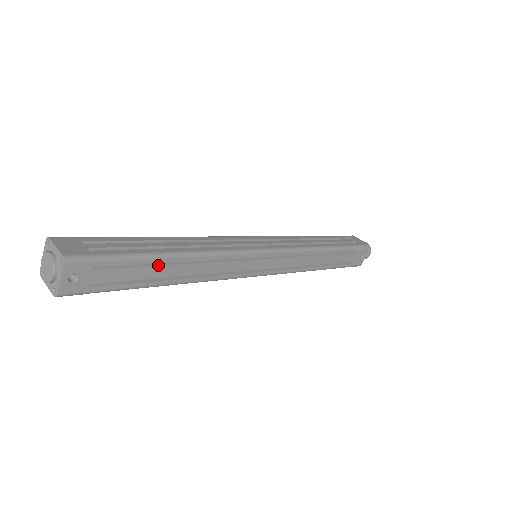
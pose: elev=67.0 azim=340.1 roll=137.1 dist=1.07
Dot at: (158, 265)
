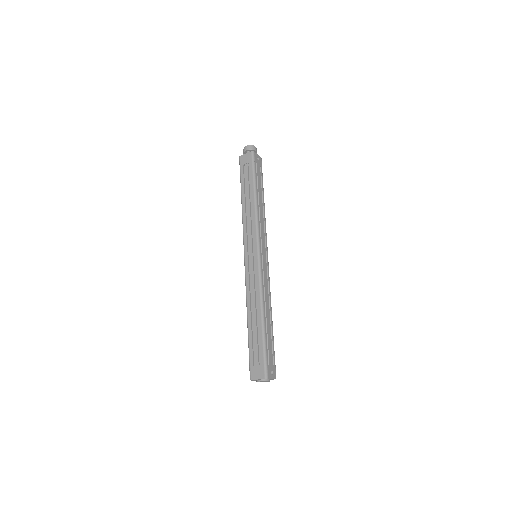
Dot at: (267, 330)
